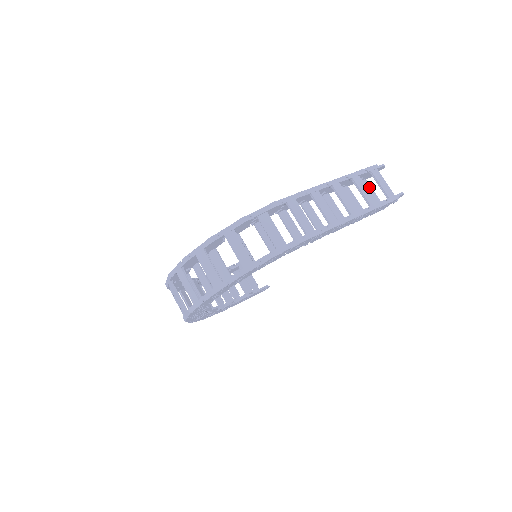
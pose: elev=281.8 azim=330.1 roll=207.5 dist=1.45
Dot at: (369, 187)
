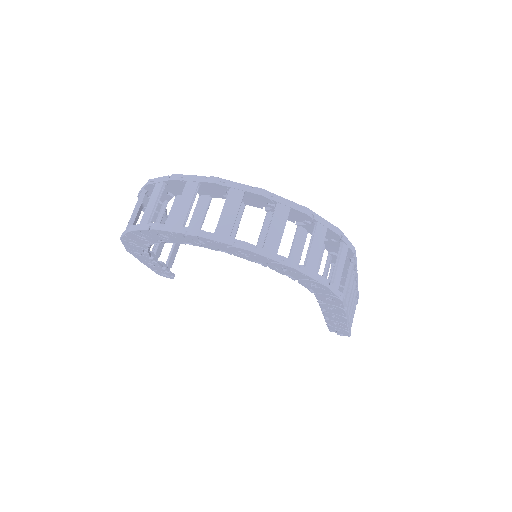
Dot at: occluded
